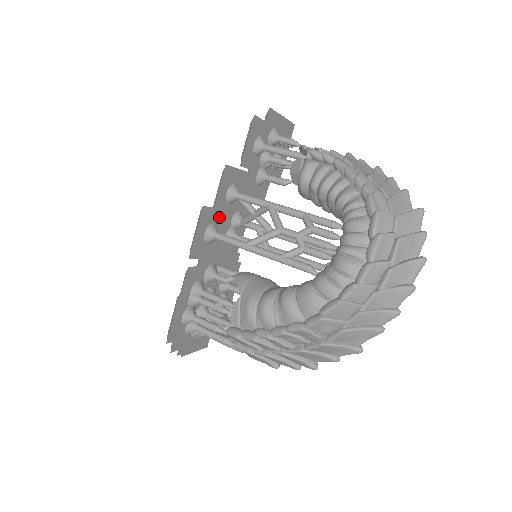
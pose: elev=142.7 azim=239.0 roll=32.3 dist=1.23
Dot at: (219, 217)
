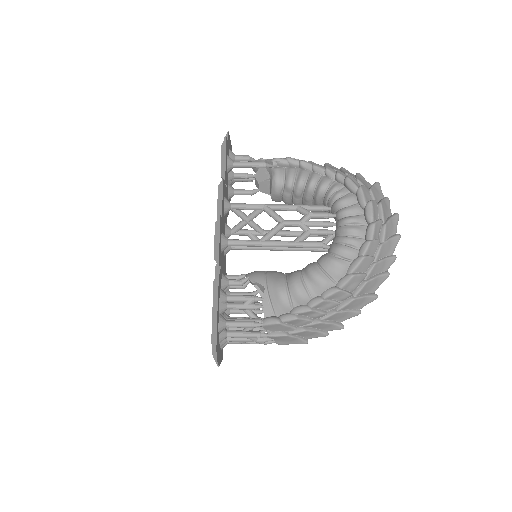
Dot at: (222, 227)
